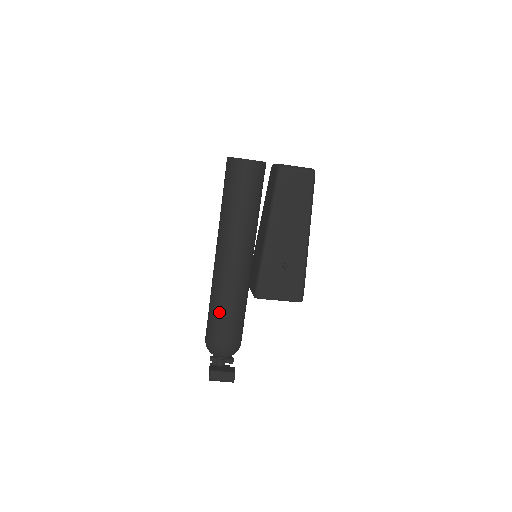
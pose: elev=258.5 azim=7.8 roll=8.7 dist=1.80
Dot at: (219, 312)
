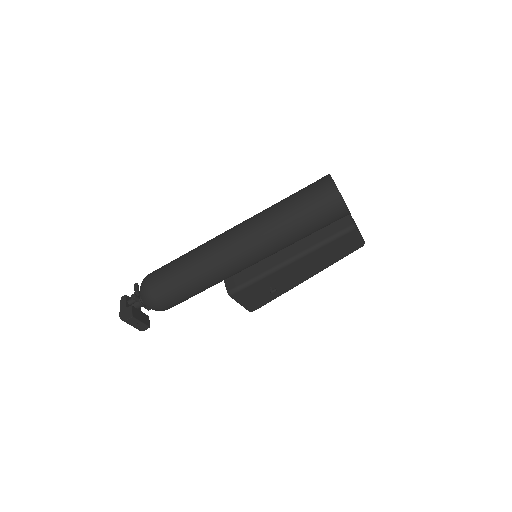
Dot at: (189, 283)
